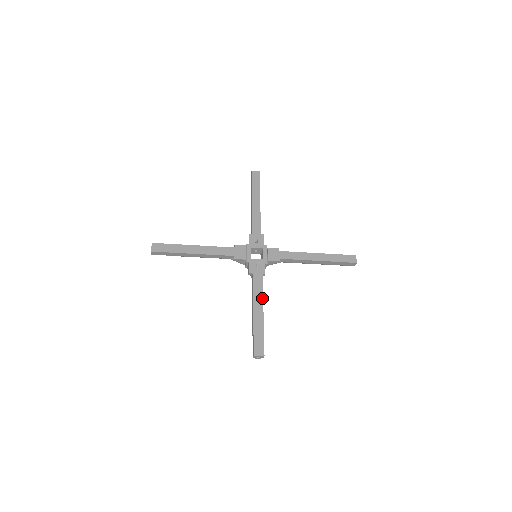
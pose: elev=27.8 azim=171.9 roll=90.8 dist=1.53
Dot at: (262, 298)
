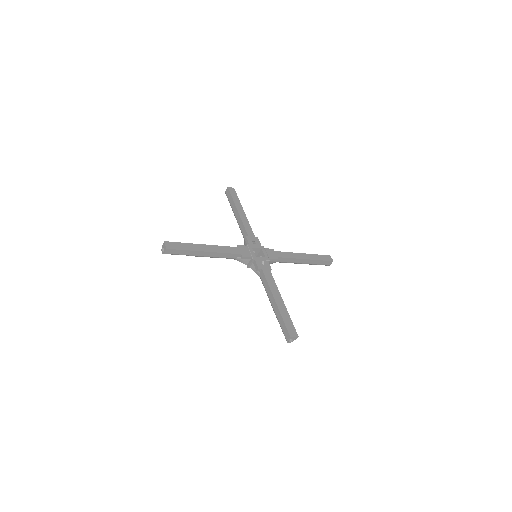
Dot at: (277, 289)
